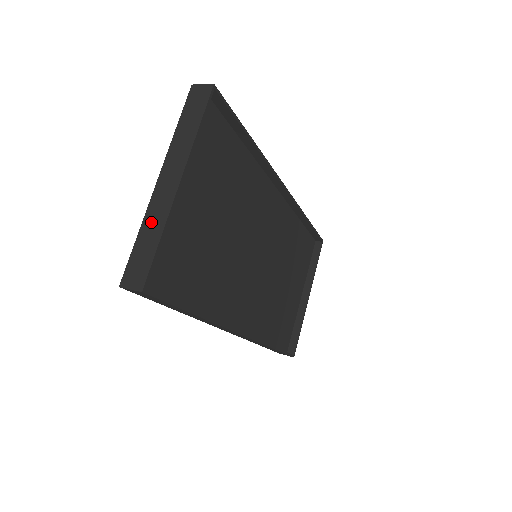
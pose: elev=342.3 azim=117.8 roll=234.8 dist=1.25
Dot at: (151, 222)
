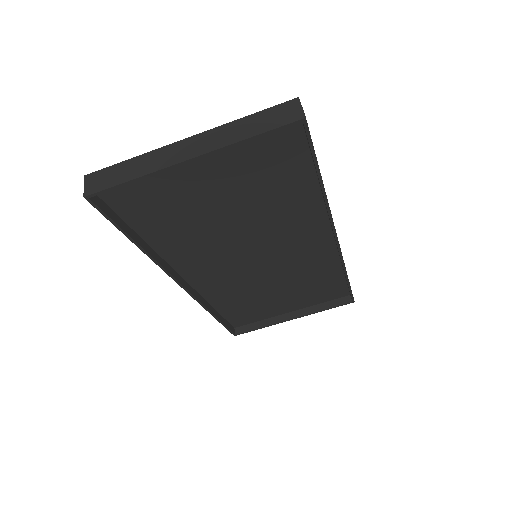
Dot at: (145, 161)
